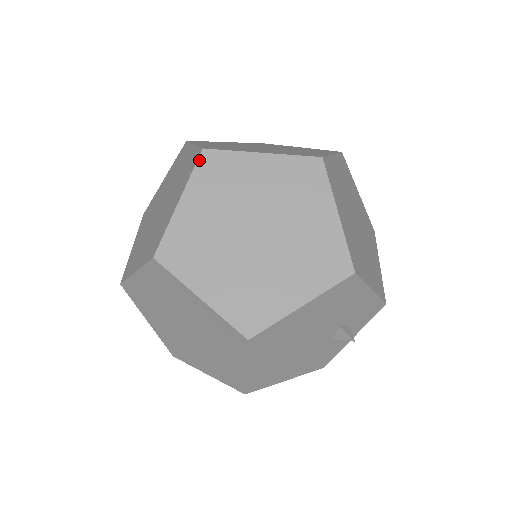
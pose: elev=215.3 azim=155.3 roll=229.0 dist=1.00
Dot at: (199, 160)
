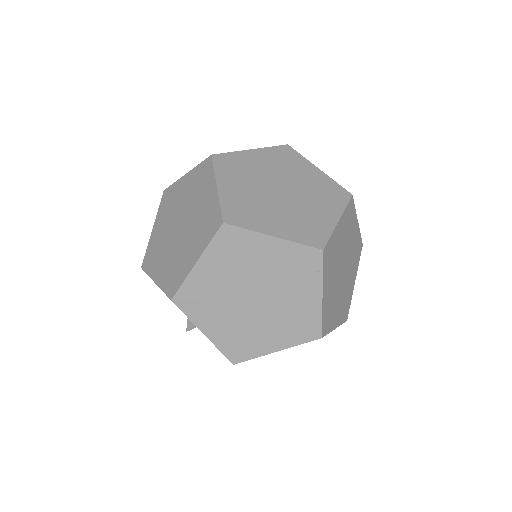
Dot at: (324, 260)
